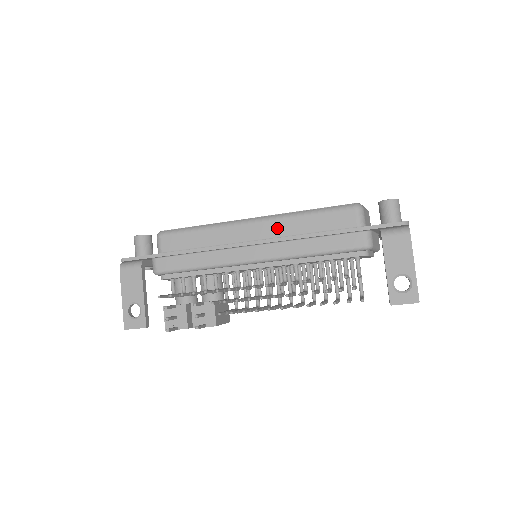
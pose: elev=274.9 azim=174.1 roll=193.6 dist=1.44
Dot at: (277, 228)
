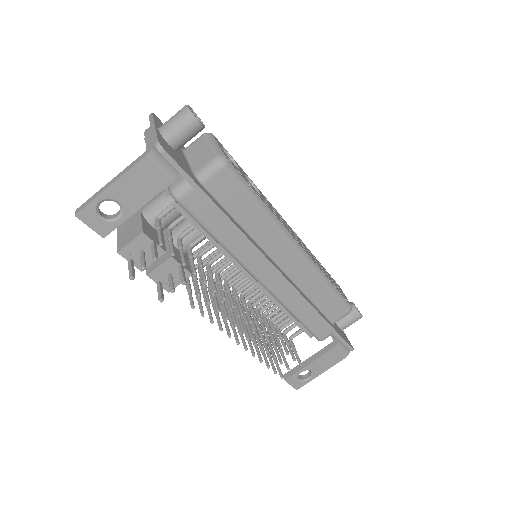
Dot at: (302, 274)
